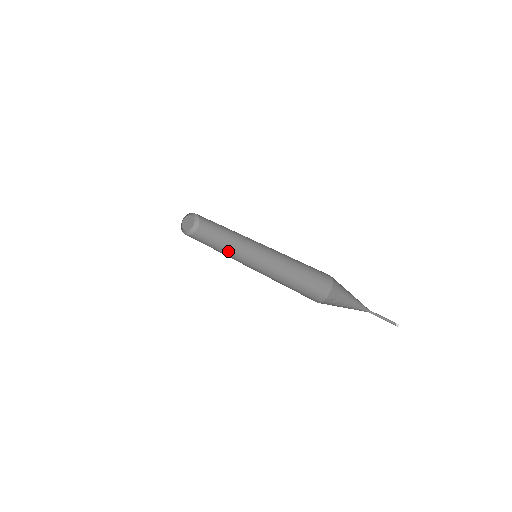
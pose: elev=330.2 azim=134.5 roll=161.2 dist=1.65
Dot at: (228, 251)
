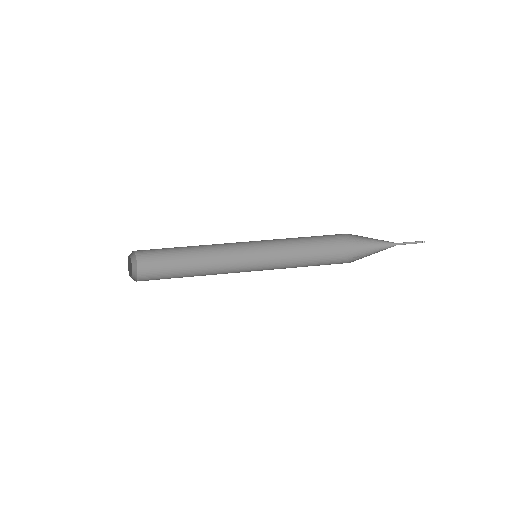
Dot at: (207, 274)
